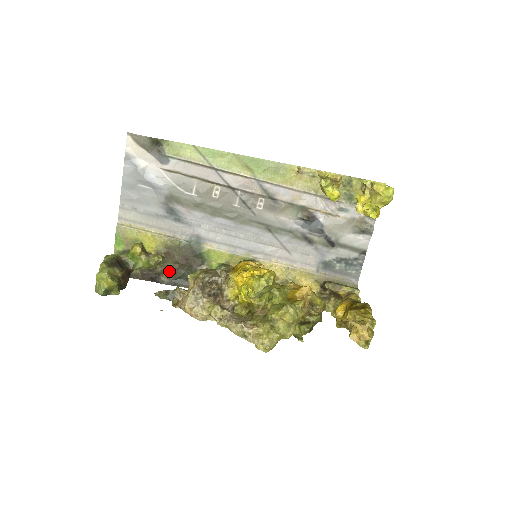
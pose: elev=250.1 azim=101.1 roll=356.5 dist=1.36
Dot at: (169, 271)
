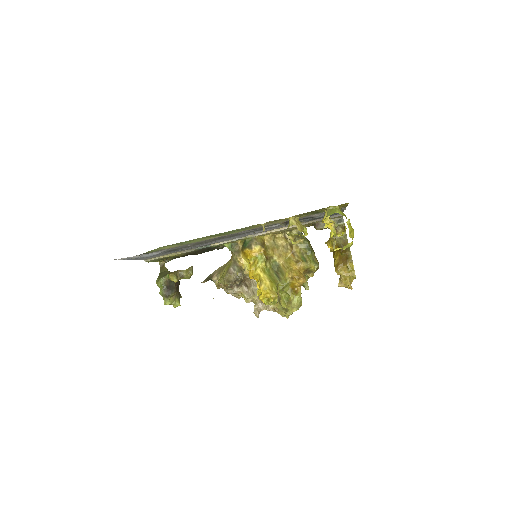
Dot at: occluded
